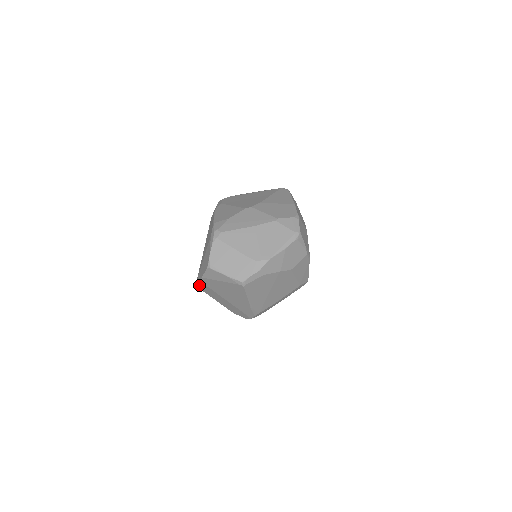
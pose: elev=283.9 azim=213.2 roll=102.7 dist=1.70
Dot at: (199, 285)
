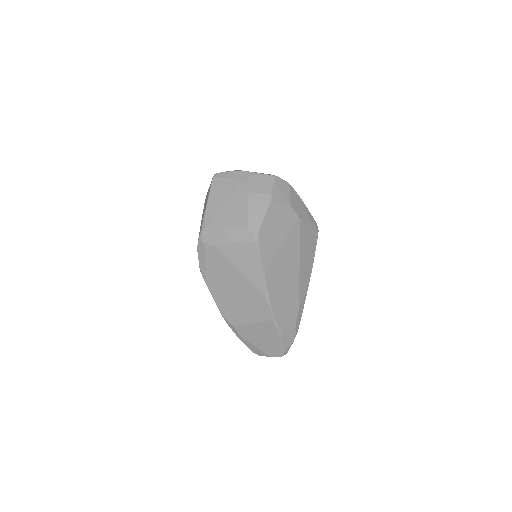
Dot at: occluded
